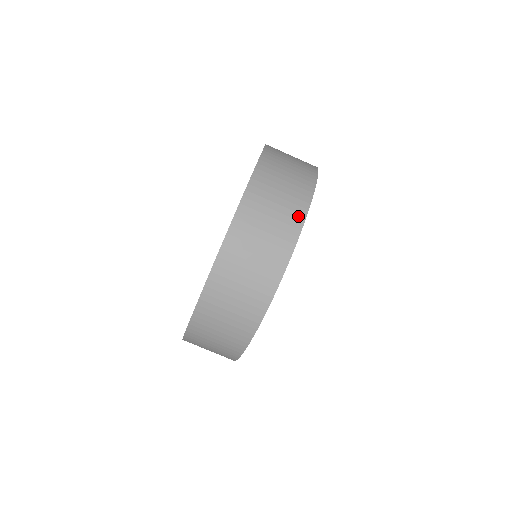
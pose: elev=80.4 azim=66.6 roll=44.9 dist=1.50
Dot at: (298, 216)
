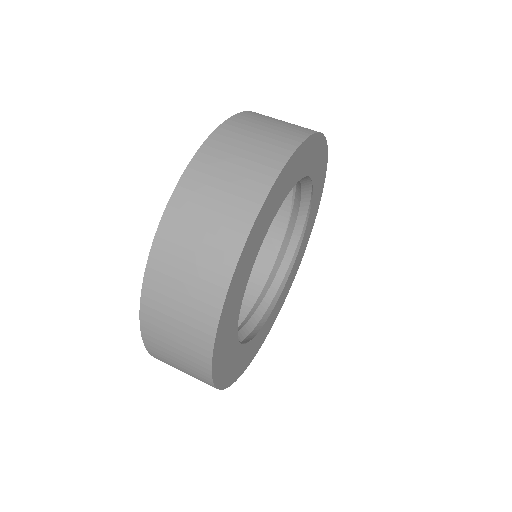
Dot at: (307, 130)
